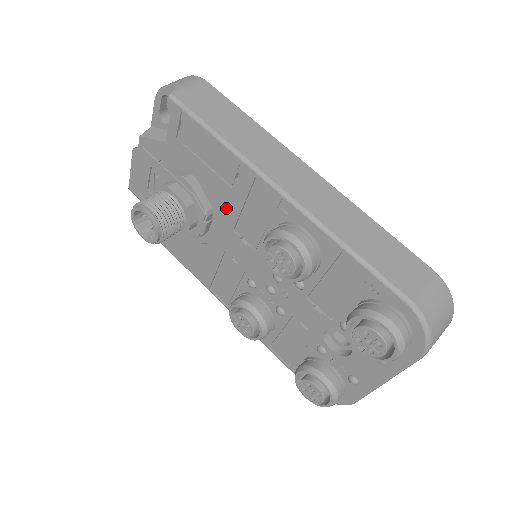
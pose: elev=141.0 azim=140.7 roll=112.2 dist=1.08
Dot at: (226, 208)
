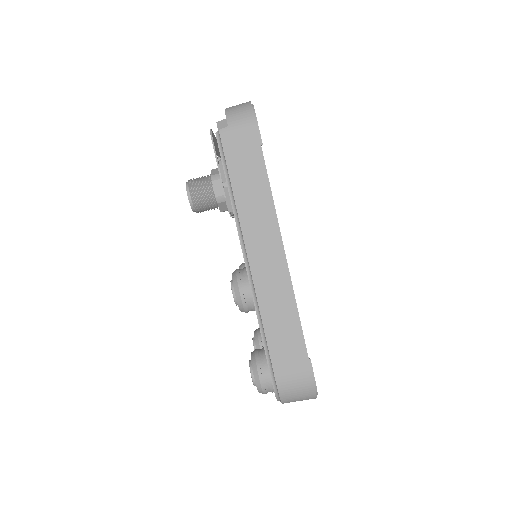
Dot at: occluded
